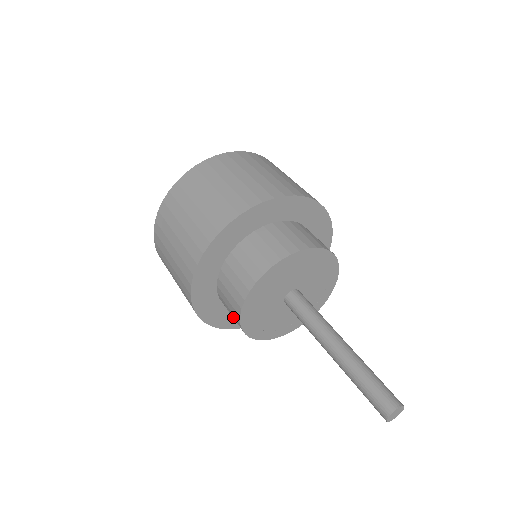
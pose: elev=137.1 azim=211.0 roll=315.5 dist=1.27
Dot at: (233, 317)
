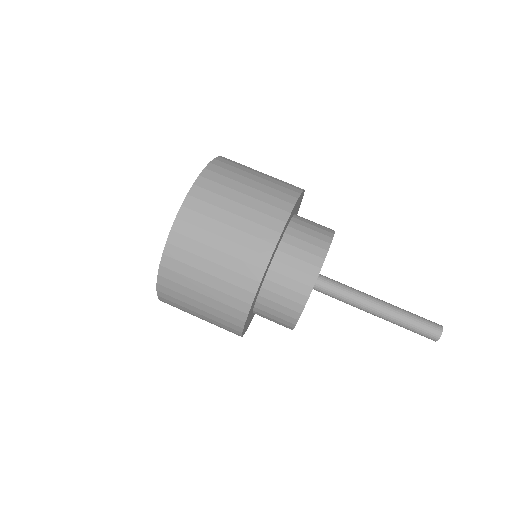
Dot at: occluded
